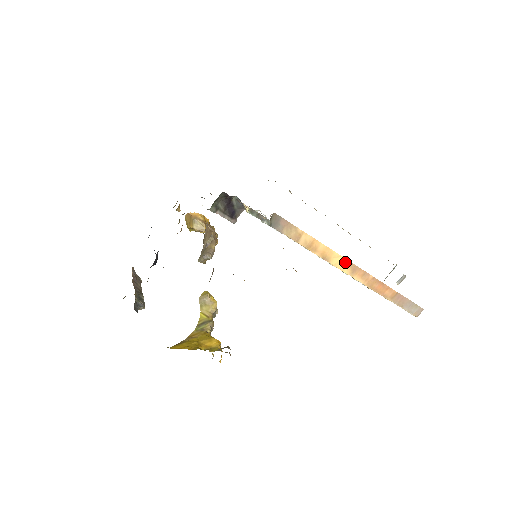
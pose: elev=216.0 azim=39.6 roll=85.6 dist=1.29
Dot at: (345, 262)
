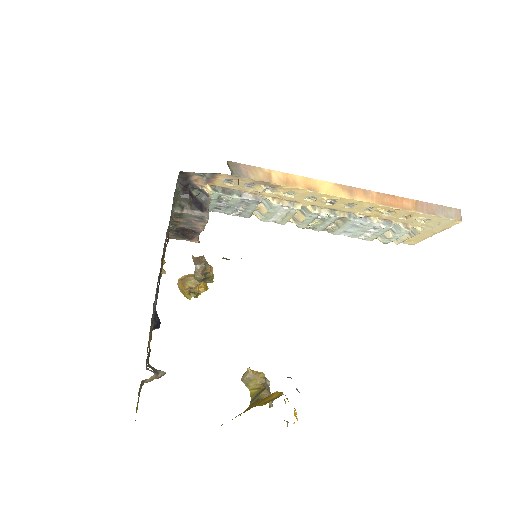
Dot at: (335, 187)
